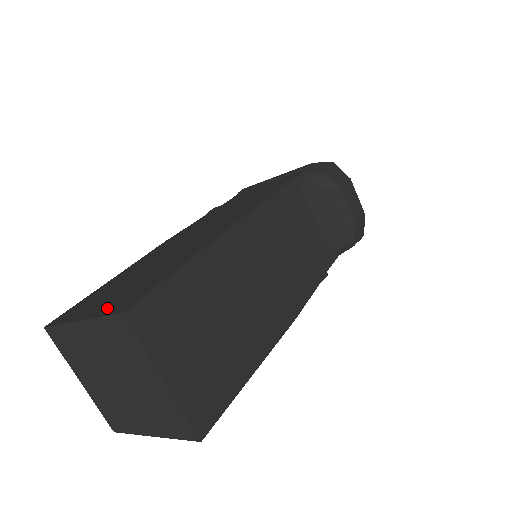
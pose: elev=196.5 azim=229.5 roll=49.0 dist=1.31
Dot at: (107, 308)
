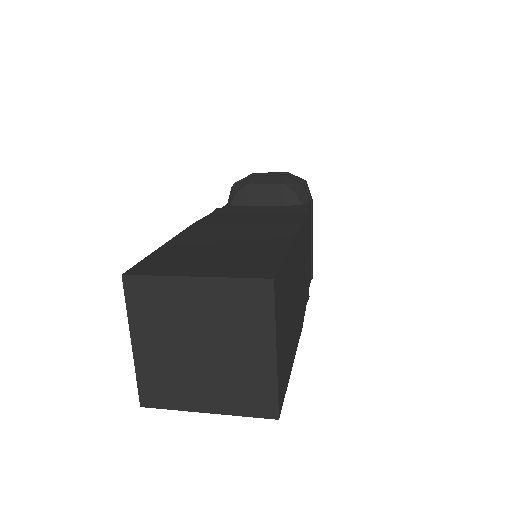
Dot at: occluded
